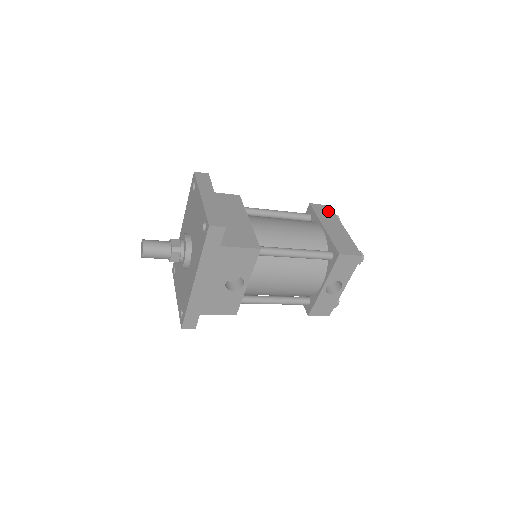
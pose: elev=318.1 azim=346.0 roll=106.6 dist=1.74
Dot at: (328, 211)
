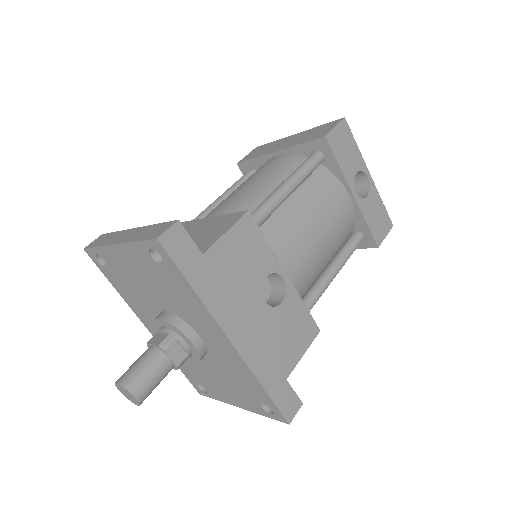
Dot at: (261, 148)
